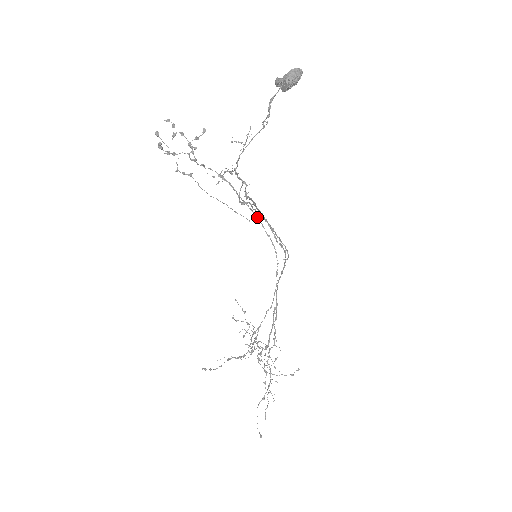
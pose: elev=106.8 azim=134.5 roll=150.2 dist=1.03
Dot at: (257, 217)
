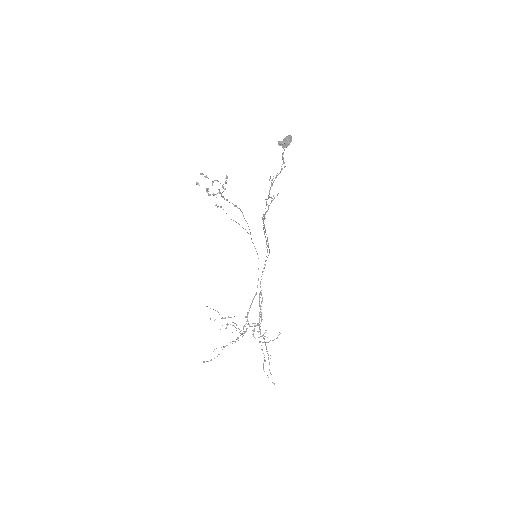
Dot at: occluded
